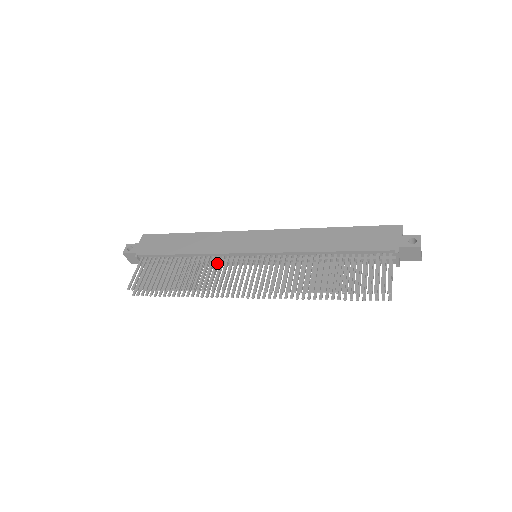
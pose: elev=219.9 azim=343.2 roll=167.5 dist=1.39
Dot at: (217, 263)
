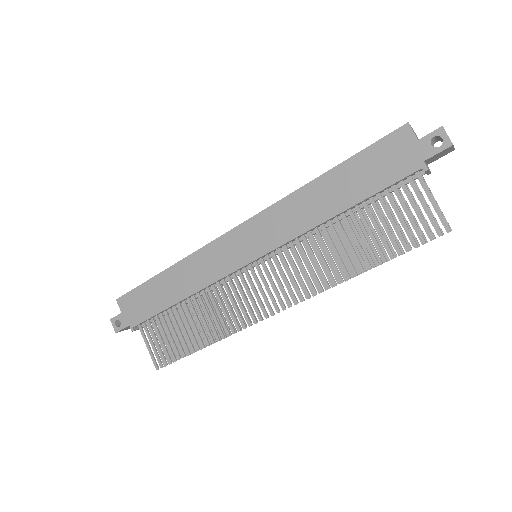
Dot at: (222, 292)
